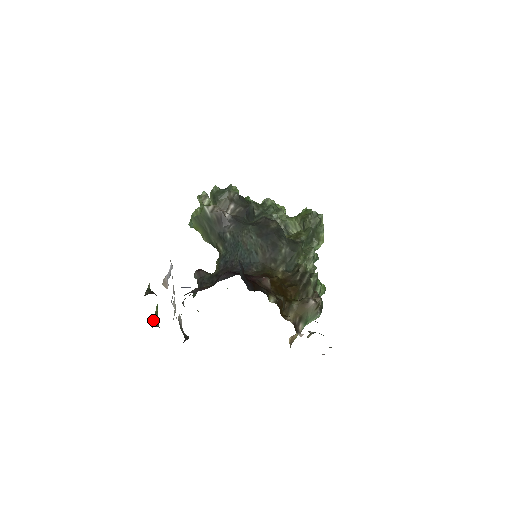
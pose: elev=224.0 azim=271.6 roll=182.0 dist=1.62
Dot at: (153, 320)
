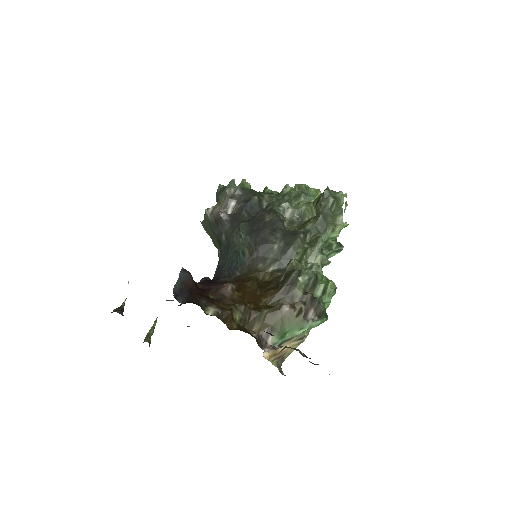
Dot at: (146, 335)
